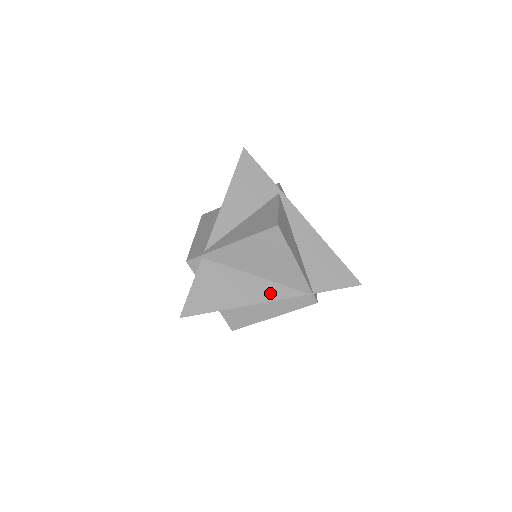
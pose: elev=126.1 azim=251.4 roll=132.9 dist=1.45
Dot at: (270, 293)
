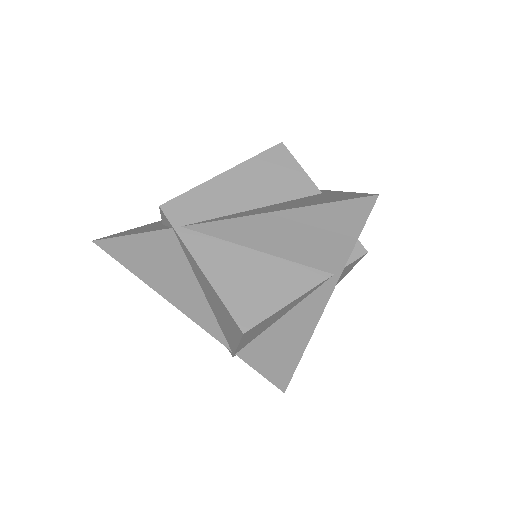
Dot at: (199, 315)
